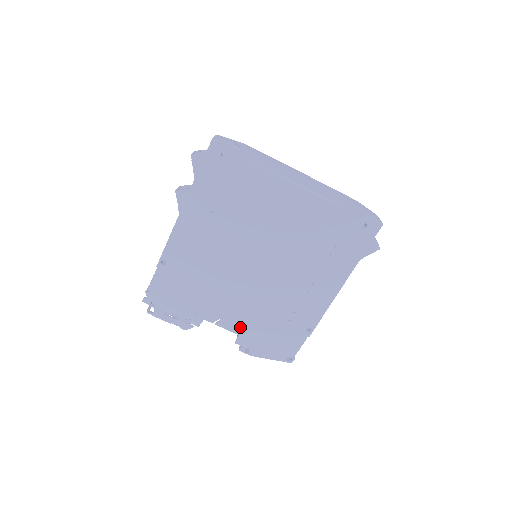
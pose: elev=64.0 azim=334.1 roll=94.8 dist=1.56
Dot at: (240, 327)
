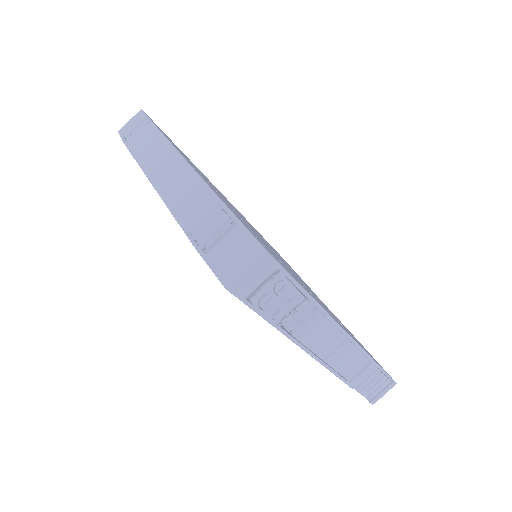
Dot at: occluded
